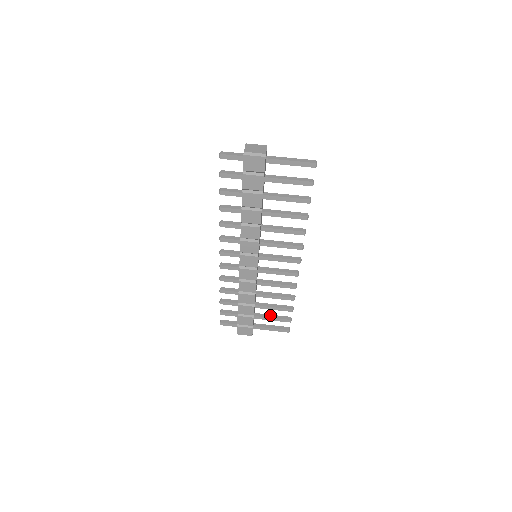
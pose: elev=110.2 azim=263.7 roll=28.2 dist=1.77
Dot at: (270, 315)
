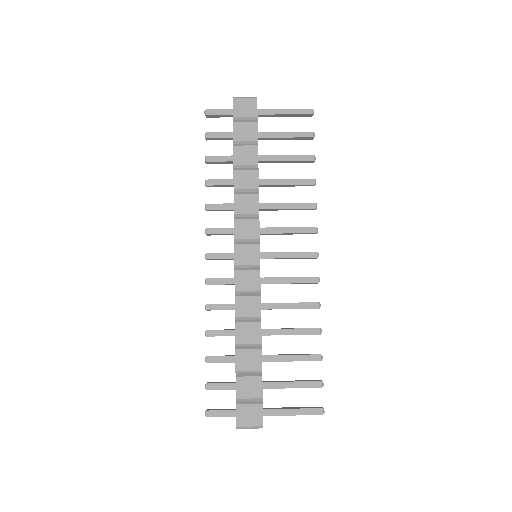
Dot at: occluded
